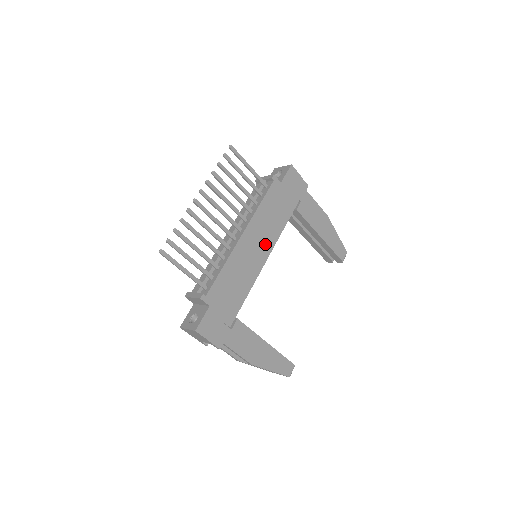
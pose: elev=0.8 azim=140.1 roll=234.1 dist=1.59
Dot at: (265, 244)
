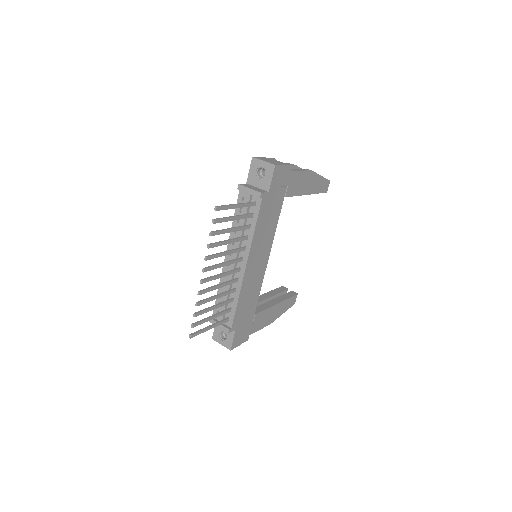
Dot at: (265, 252)
